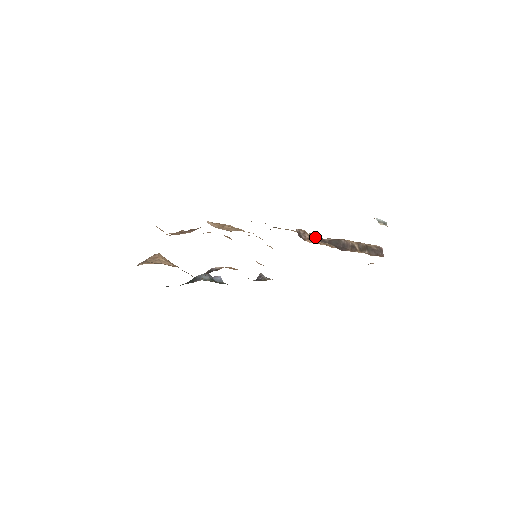
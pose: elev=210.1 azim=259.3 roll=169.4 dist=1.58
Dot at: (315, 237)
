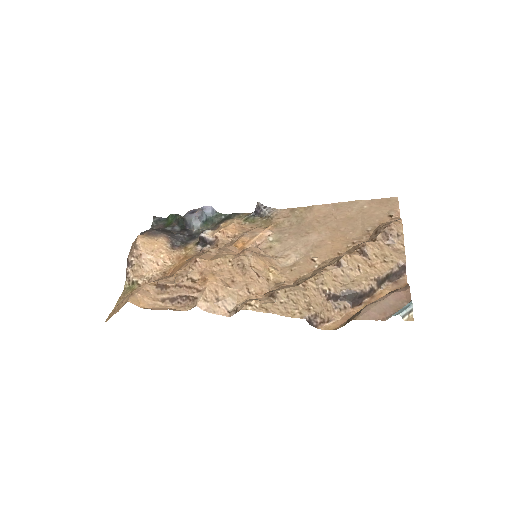
Dot at: (327, 296)
